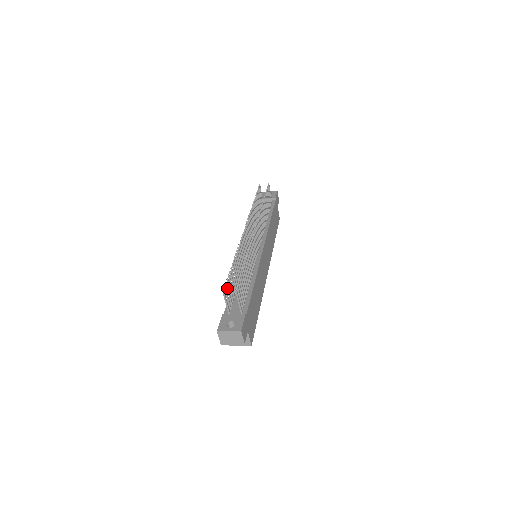
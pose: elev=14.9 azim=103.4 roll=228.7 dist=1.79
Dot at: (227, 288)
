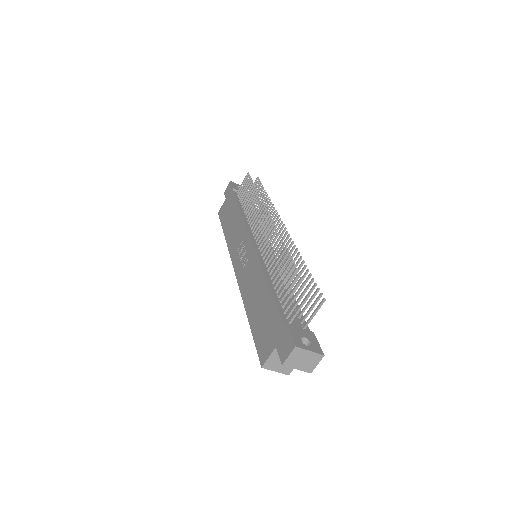
Dot at: (300, 290)
